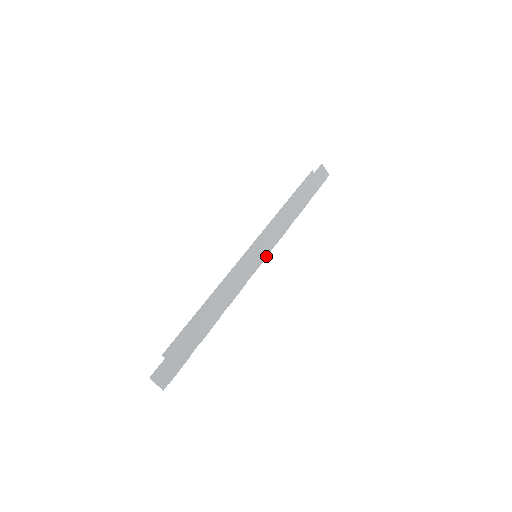
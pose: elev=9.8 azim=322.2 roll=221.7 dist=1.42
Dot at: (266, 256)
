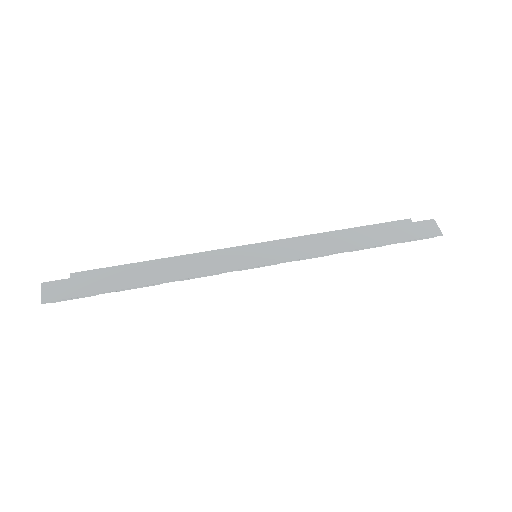
Dot at: (271, 263)
